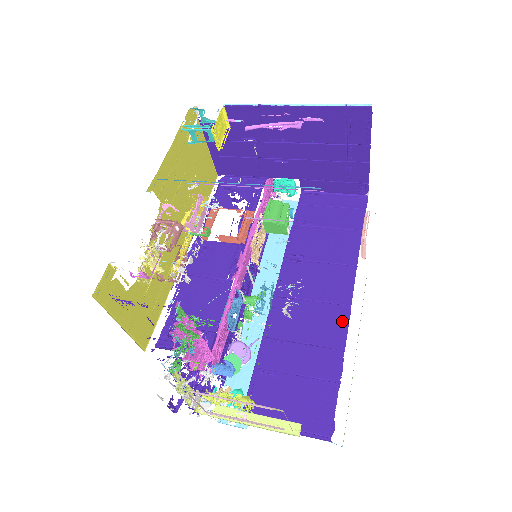
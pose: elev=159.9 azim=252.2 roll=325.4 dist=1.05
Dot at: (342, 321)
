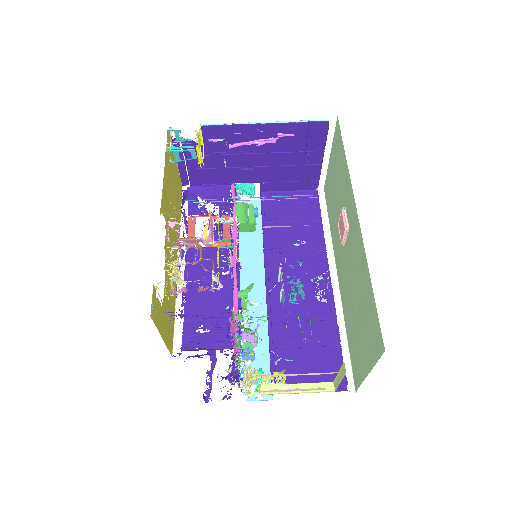
Dot at: (328, 297)
